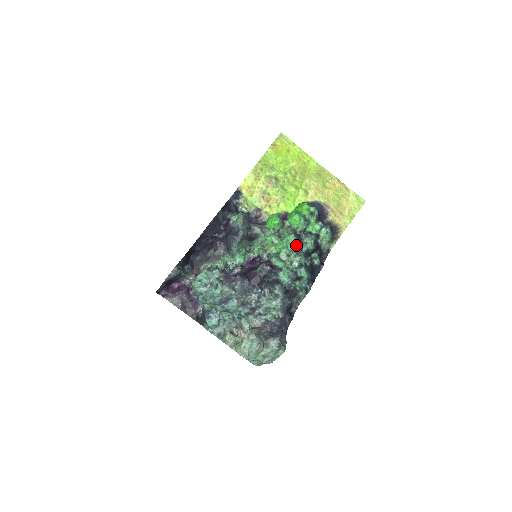
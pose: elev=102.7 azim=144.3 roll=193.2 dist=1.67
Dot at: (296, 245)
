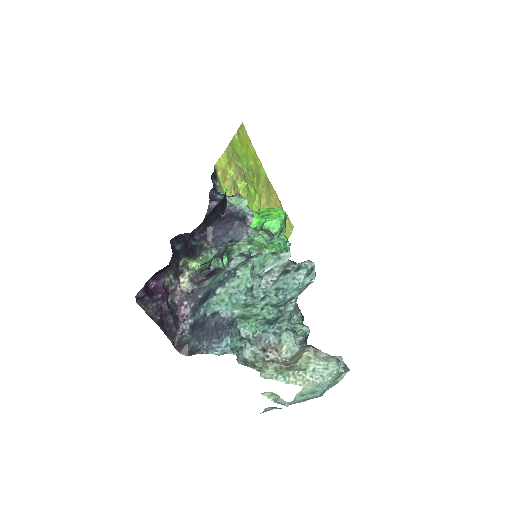
Dot at: occluded
